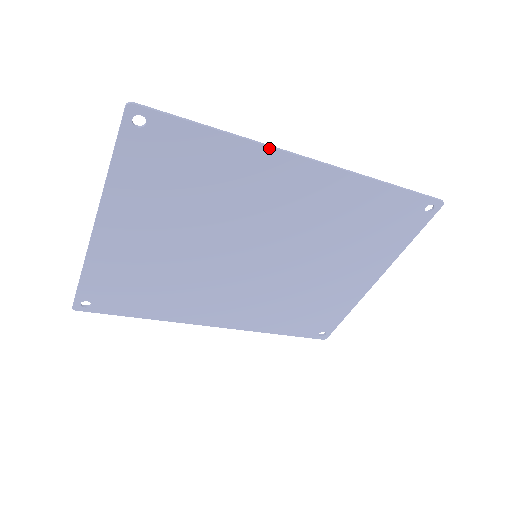
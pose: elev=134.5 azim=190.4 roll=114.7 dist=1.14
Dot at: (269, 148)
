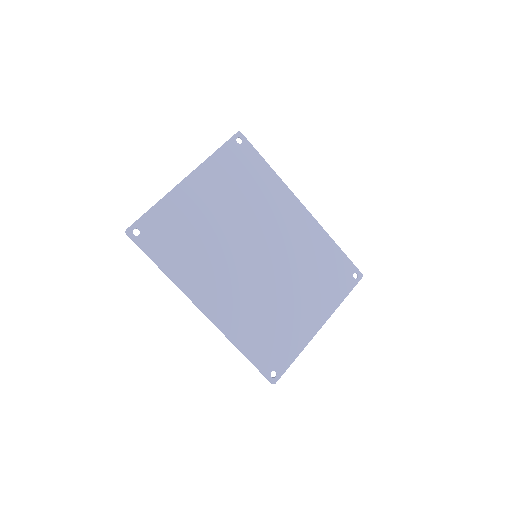
Dot at: (287, 187)
